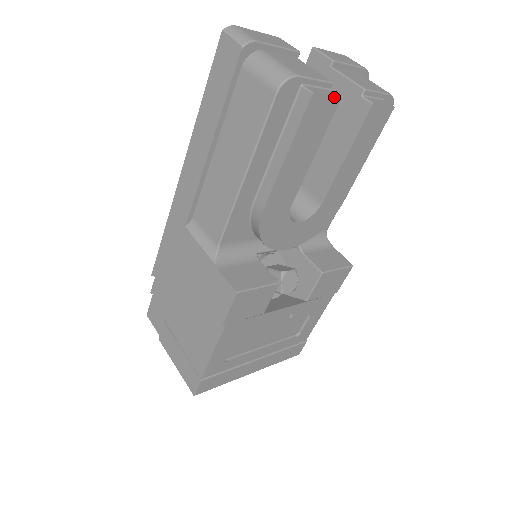
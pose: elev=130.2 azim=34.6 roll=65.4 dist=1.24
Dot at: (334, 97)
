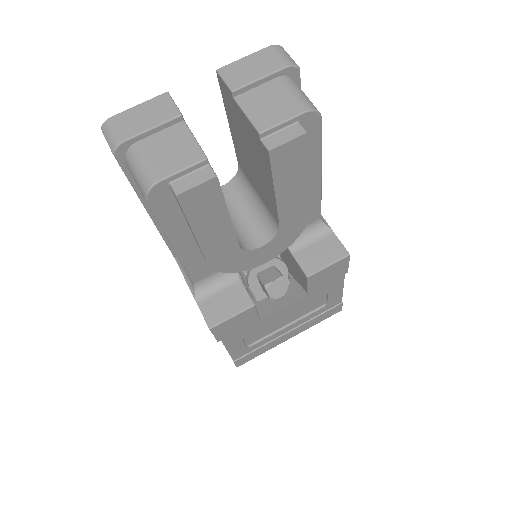
Dot at: (207, 181)
